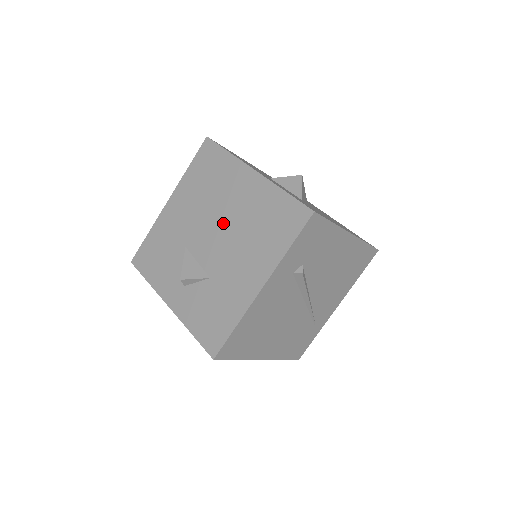
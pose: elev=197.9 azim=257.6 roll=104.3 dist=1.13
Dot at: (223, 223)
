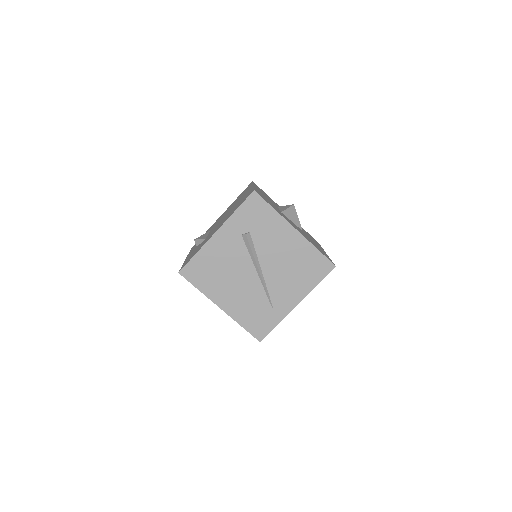
Dot at: occluded
